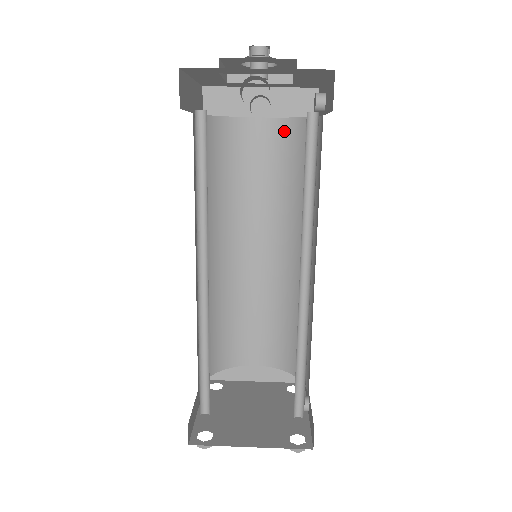
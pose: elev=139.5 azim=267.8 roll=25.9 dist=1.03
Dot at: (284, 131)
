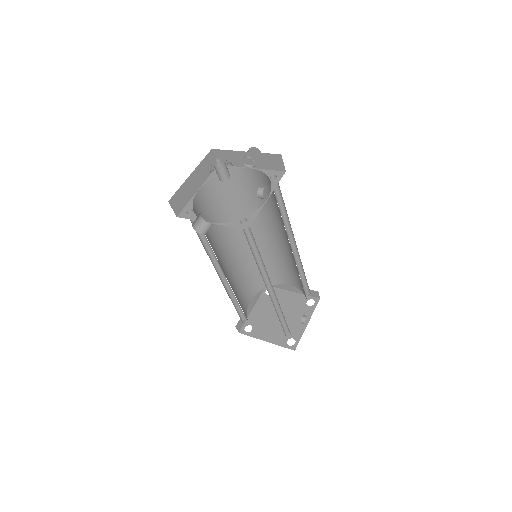
Dot at: (265, 180)
